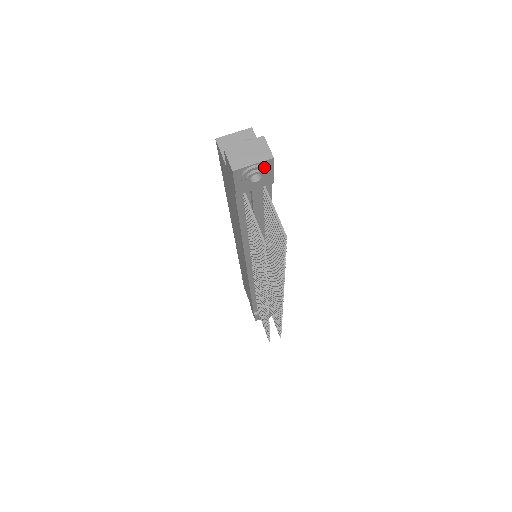
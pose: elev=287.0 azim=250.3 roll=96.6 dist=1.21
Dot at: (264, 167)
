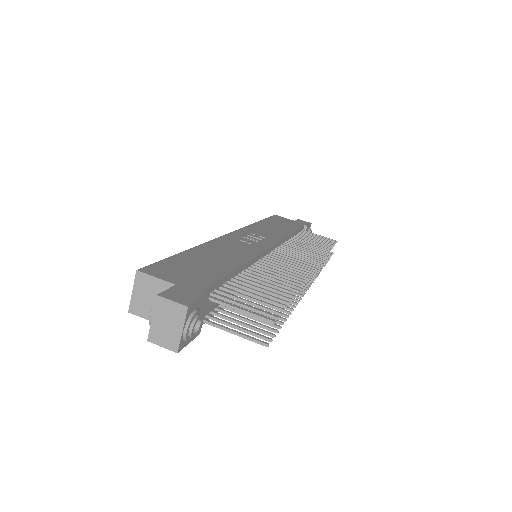
Dot at: (191, 319)
